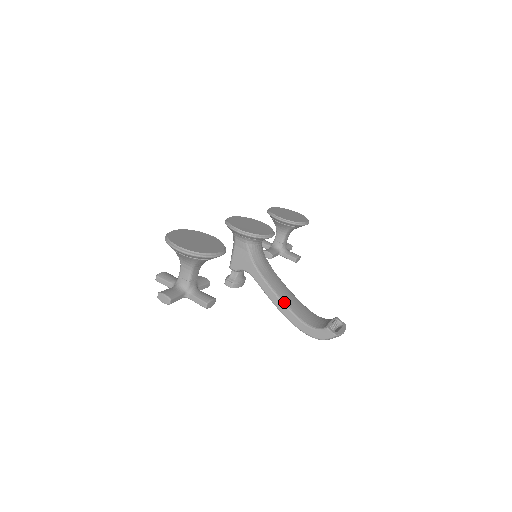
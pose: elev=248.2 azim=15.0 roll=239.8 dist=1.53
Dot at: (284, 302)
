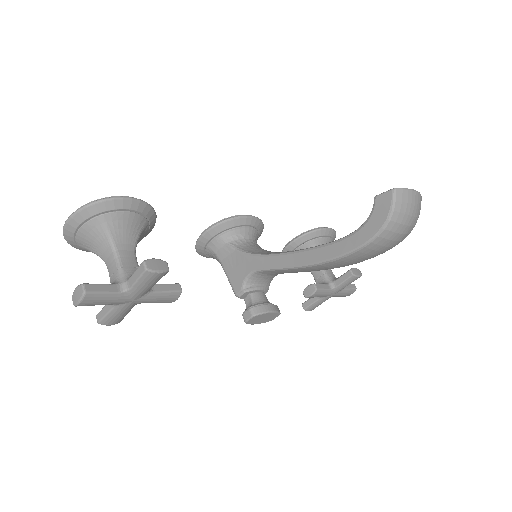
Dot at: (310, 248)
